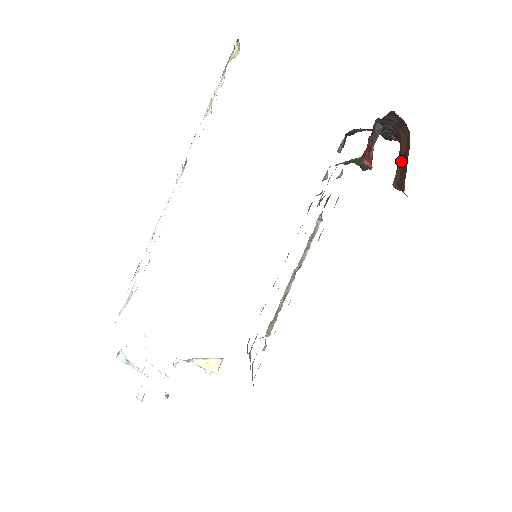
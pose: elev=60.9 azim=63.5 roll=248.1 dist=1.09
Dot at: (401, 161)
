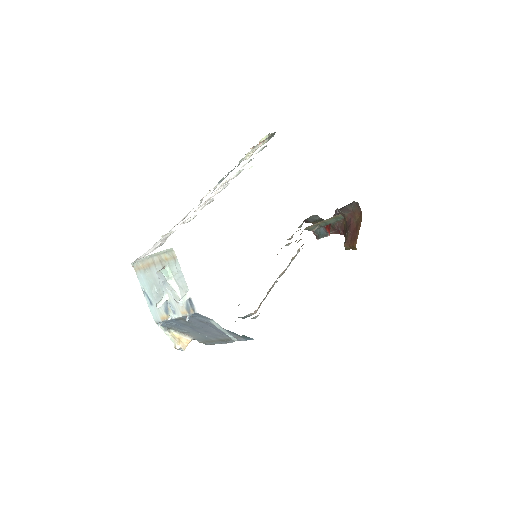
Dot at: (351, 233)
